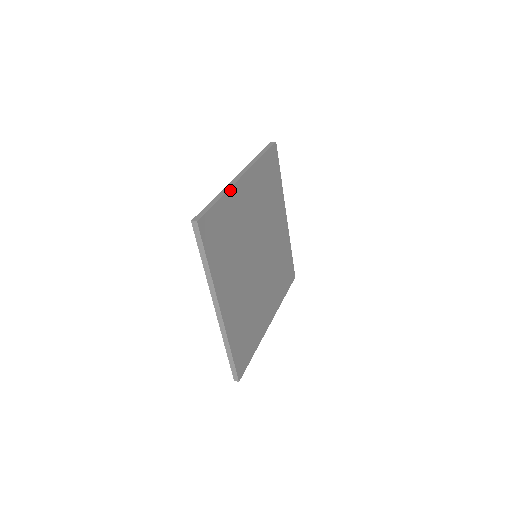
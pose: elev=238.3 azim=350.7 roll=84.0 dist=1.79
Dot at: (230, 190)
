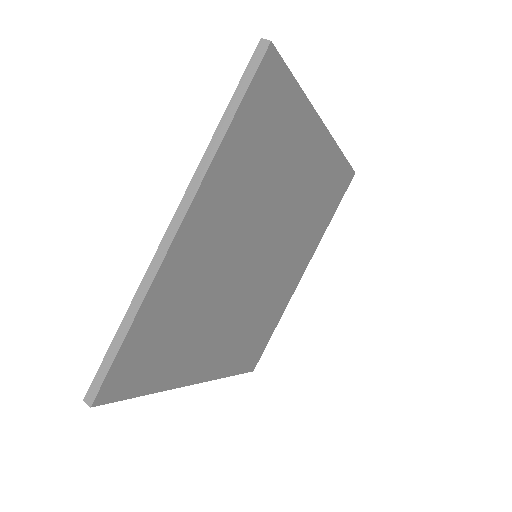
Dot at: (310, 108)
